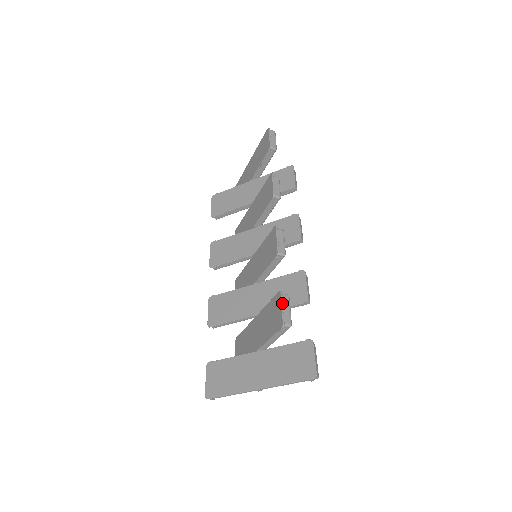
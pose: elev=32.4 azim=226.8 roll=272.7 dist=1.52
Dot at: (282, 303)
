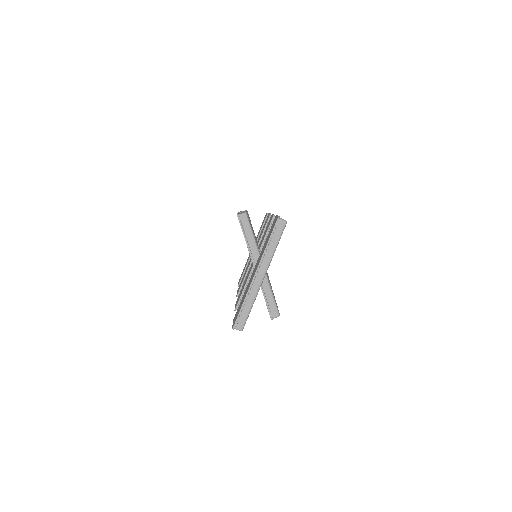
Dot at: occluded
